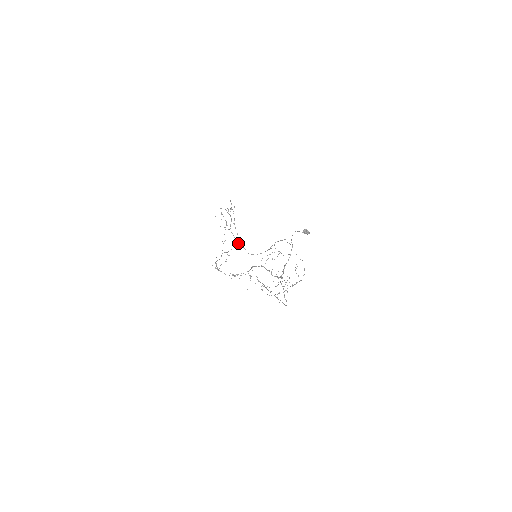
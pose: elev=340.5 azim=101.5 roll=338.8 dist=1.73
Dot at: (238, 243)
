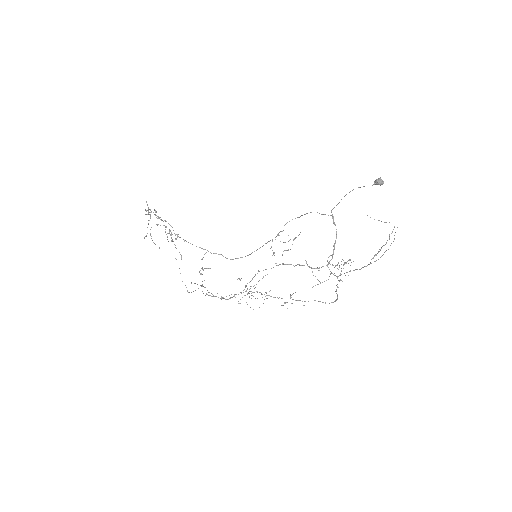
Dot at: (208, 251)
